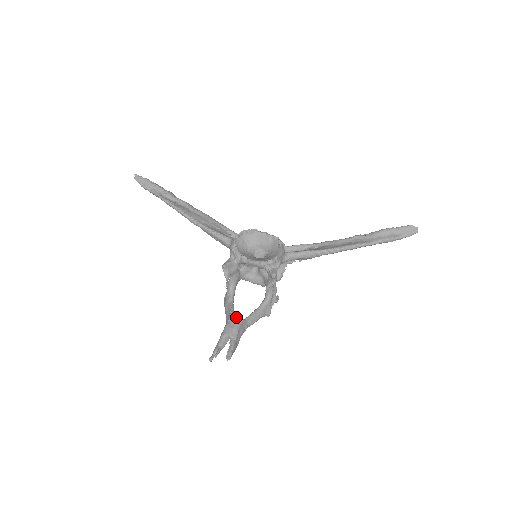
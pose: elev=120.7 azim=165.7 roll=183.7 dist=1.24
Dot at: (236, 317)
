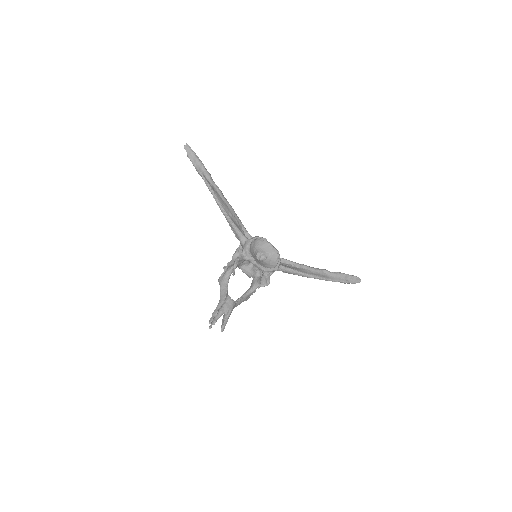
Dot at: (233, 300)
